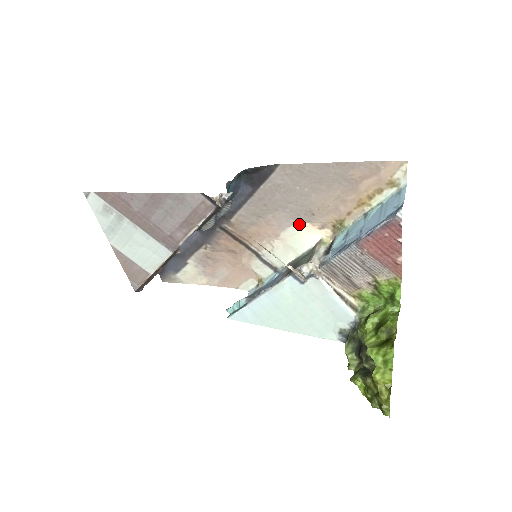
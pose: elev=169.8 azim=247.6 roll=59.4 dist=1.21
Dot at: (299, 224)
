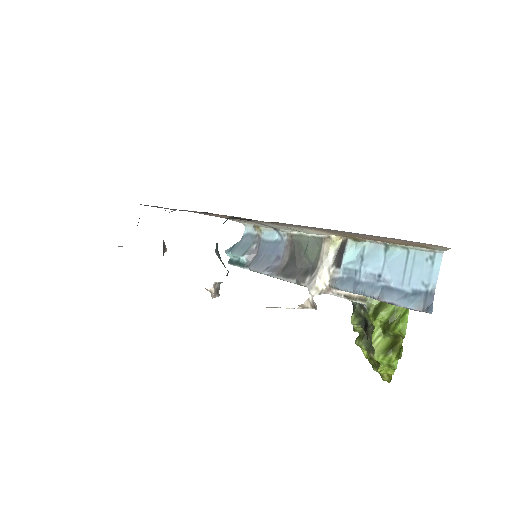
Dot at: (304, 228)
